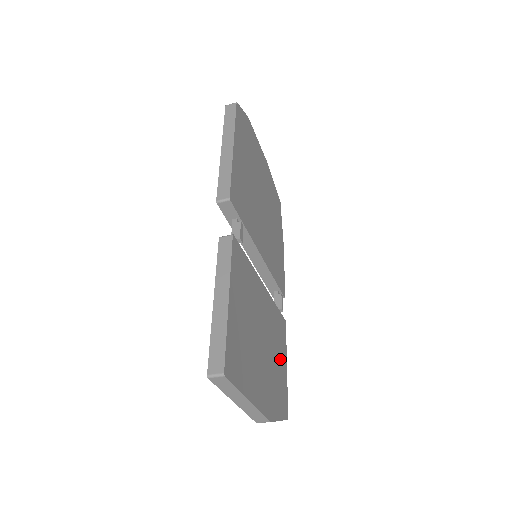
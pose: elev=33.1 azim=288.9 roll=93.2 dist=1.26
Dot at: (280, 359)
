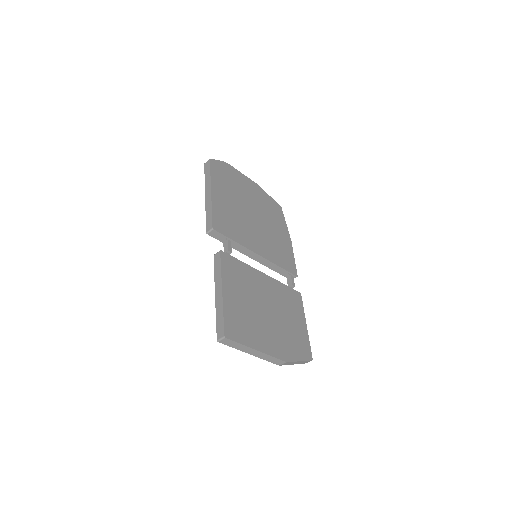
Dot at: (295, 320)
